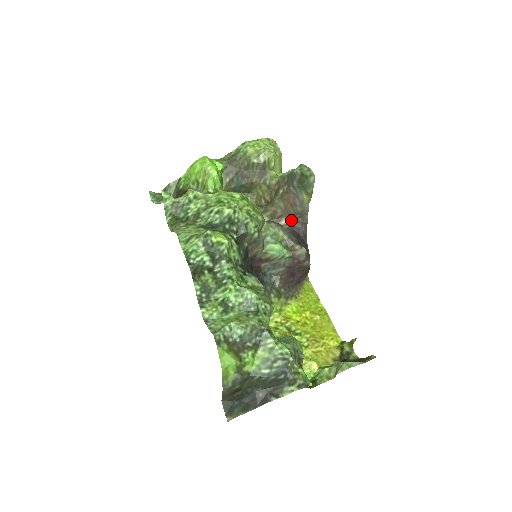
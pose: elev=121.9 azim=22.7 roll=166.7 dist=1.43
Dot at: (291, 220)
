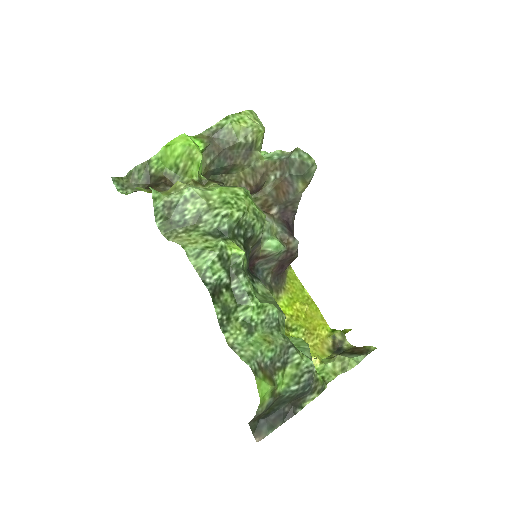
Dot at: (281, 208)
